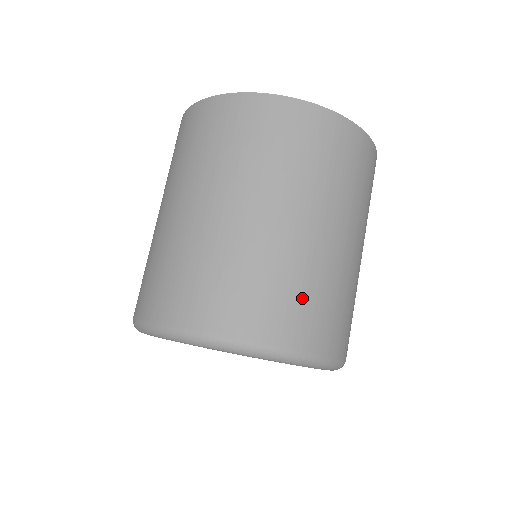
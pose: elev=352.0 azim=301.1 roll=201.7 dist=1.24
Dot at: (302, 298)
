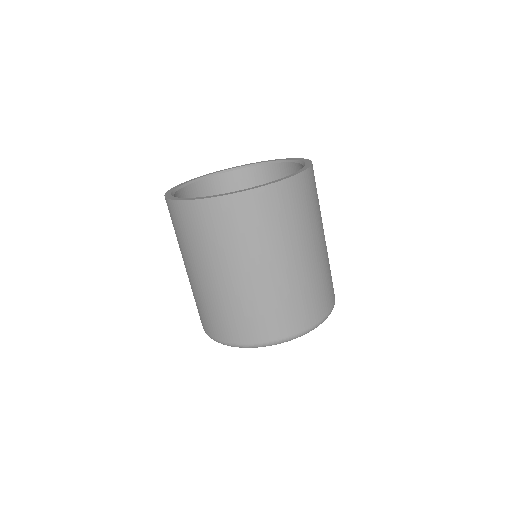
Dot at: (246, 317)
